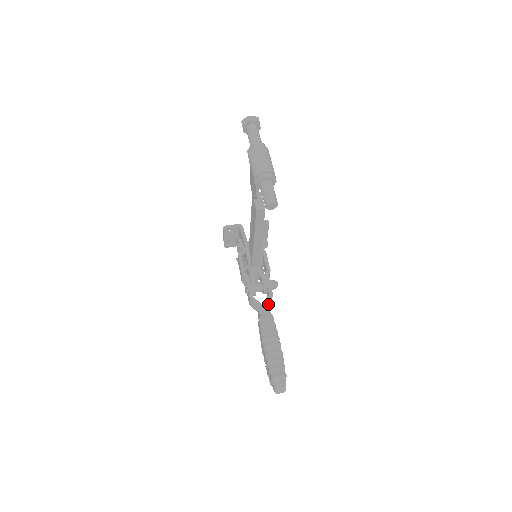
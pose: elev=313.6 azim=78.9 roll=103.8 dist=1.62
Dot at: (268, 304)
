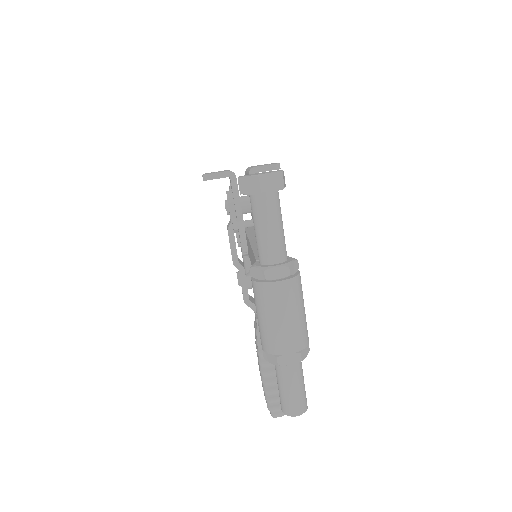
Dot at: occluded
